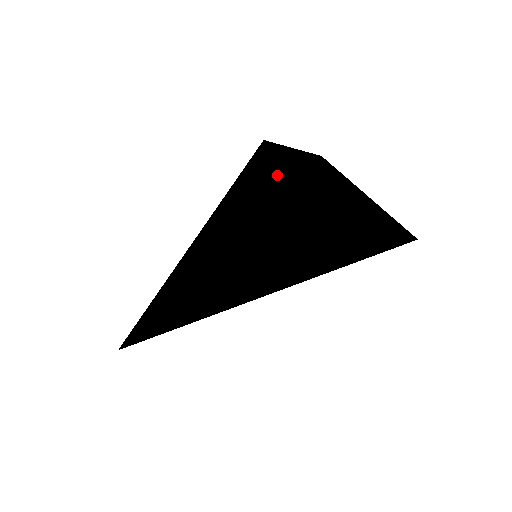
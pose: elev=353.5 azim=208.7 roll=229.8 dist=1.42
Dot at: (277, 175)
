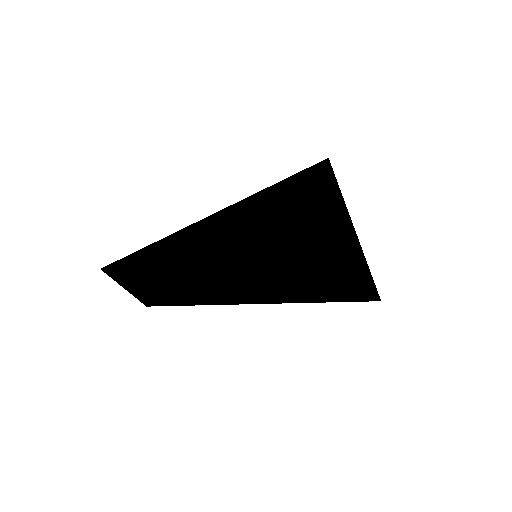
Dot at: (322, 189)
